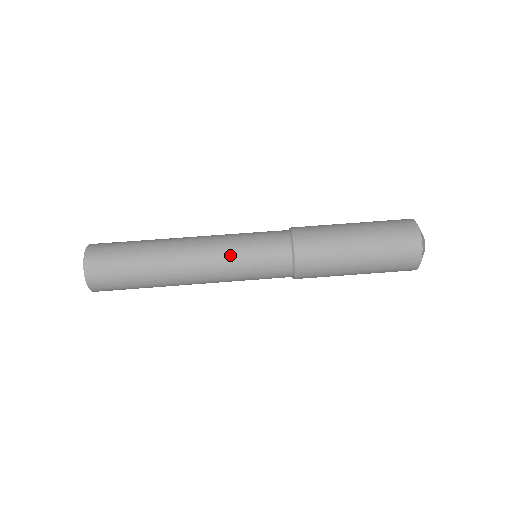
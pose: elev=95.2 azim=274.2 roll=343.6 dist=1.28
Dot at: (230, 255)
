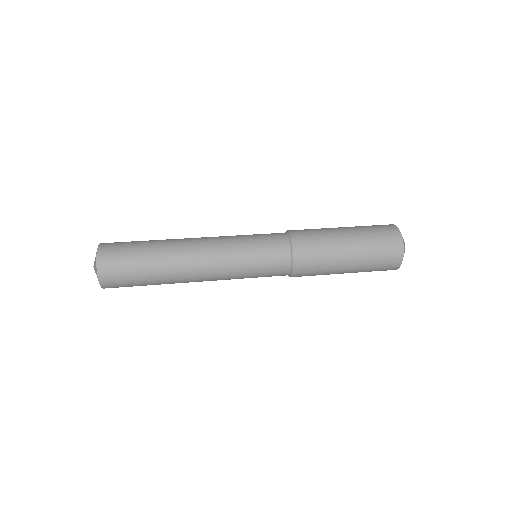
Dot at: (232, 236)
